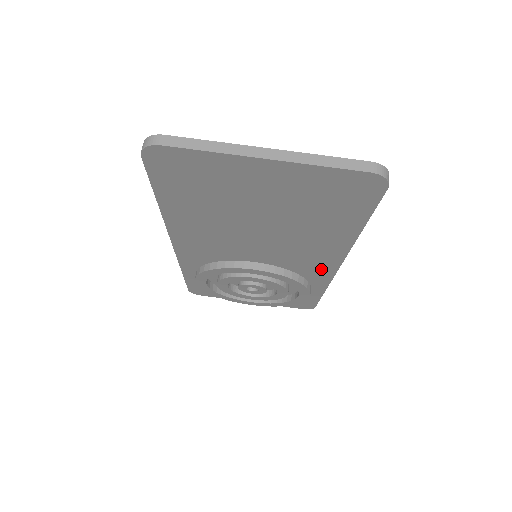
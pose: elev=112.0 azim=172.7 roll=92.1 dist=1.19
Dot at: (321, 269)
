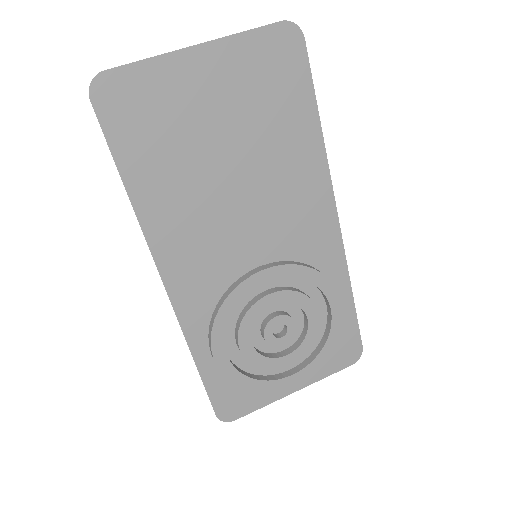
Dot at: (325, 236)
